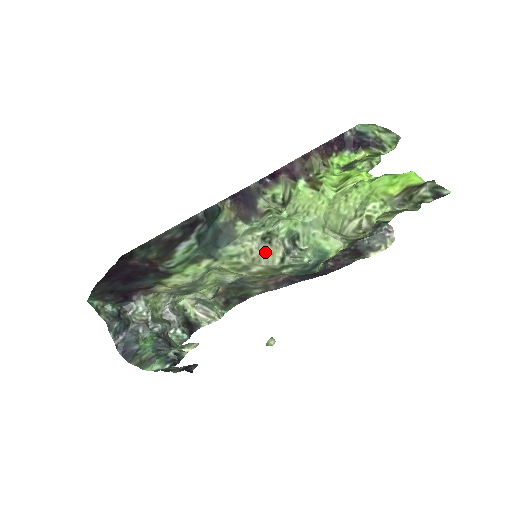
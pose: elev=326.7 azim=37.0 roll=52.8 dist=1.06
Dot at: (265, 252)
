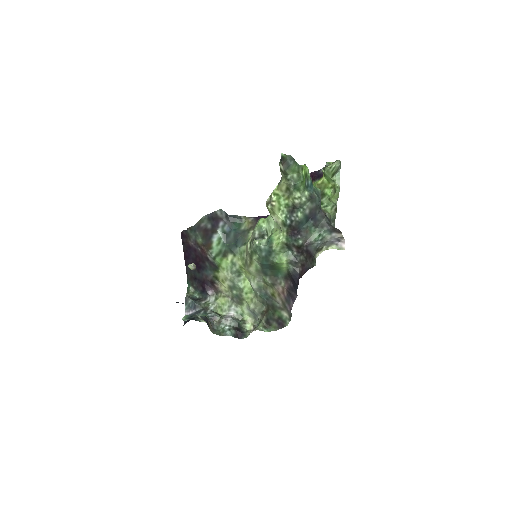
Dot at: occluded
